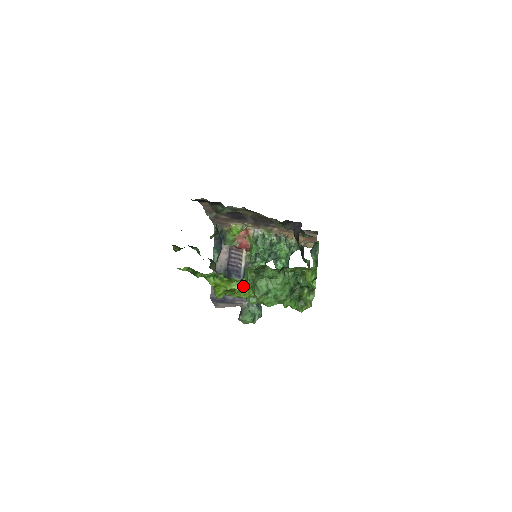
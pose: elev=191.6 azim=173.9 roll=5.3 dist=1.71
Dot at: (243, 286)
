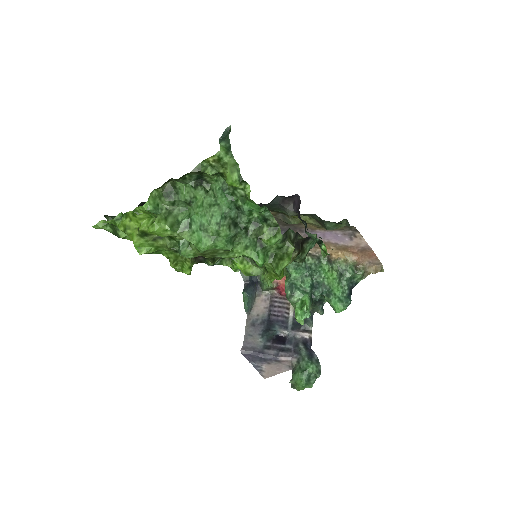
Dot at: occluded
